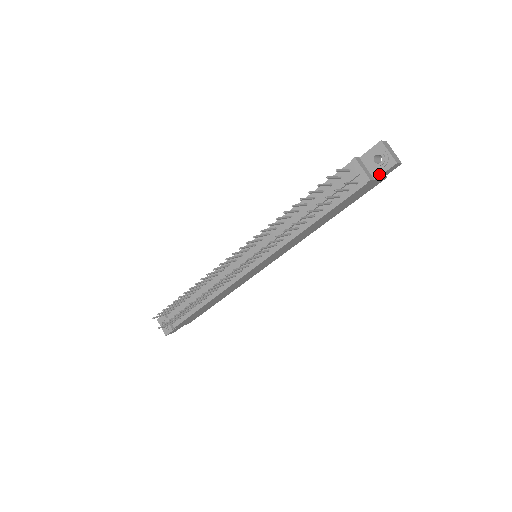
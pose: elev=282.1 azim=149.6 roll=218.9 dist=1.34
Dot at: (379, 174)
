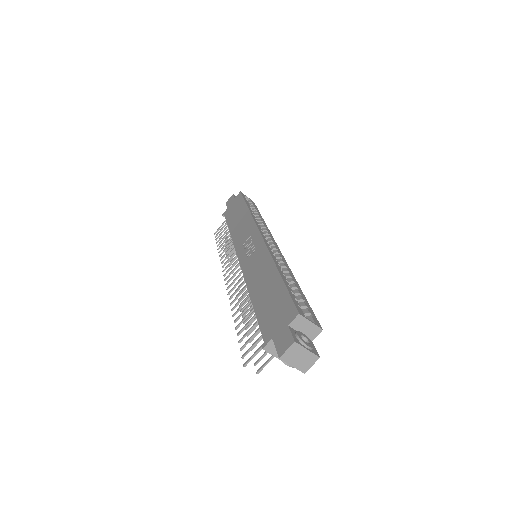
Dot at: occluded
